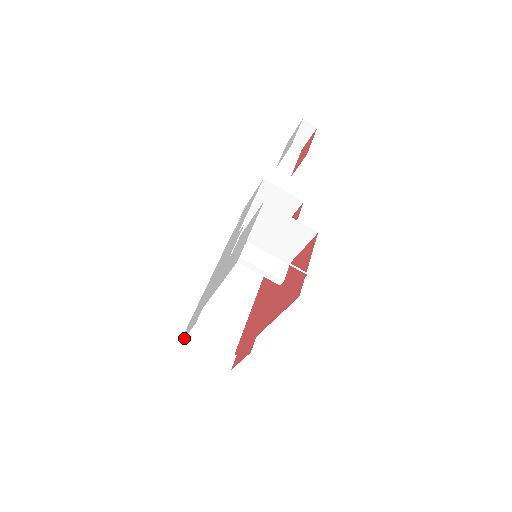
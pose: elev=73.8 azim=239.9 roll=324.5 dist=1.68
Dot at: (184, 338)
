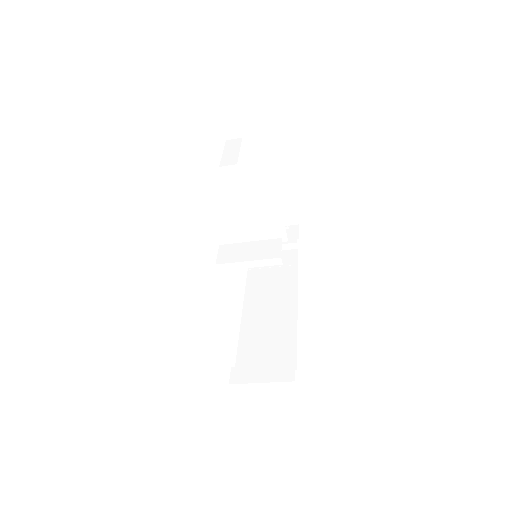
Dot at: (231, 377)
